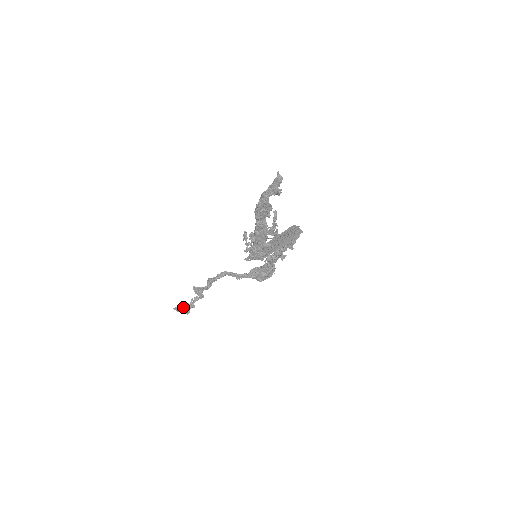
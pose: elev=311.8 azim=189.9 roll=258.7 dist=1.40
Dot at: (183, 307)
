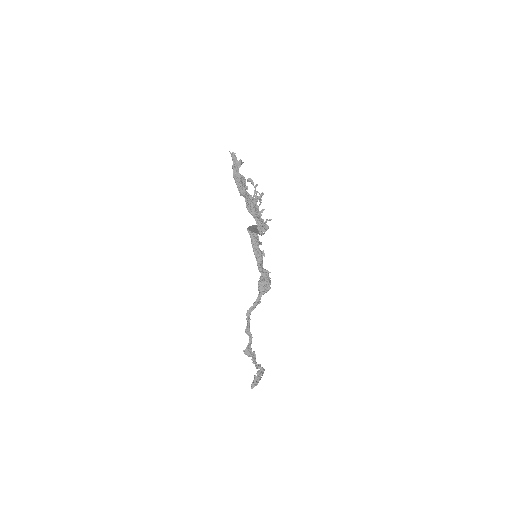
Dot at: (255, 376)
